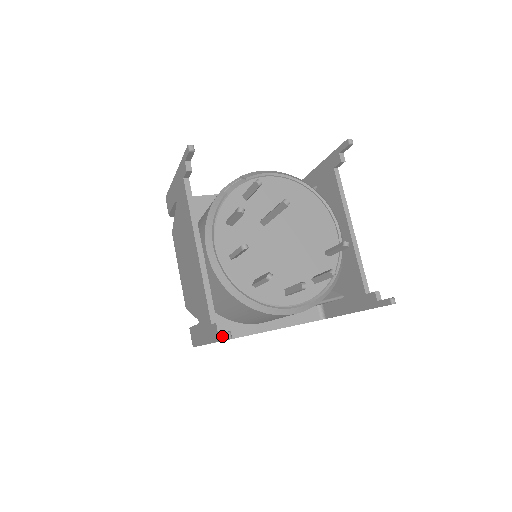
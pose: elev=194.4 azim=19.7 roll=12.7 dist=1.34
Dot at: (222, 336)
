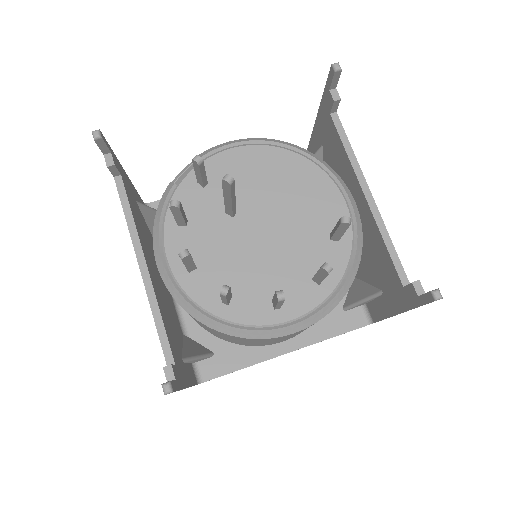
Dot at: occluded
